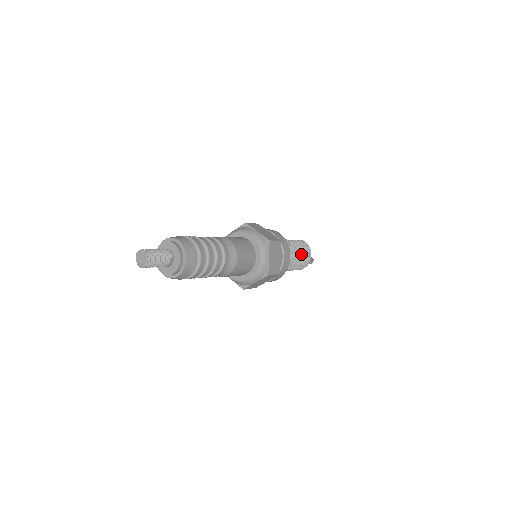
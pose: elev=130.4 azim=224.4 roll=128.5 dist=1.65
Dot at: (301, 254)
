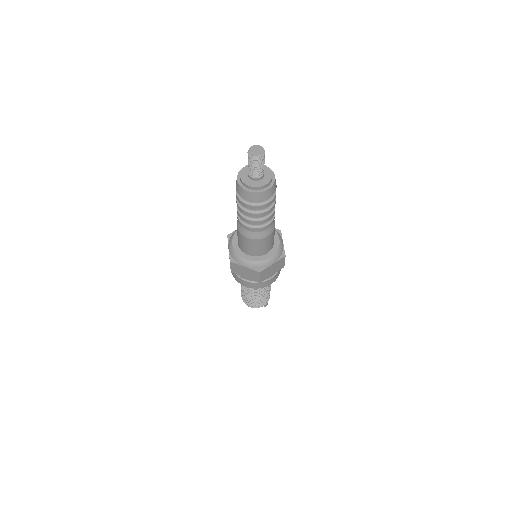
Dot at: occluded
